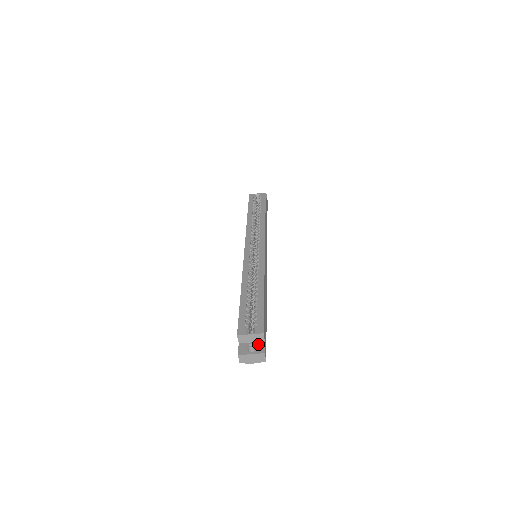
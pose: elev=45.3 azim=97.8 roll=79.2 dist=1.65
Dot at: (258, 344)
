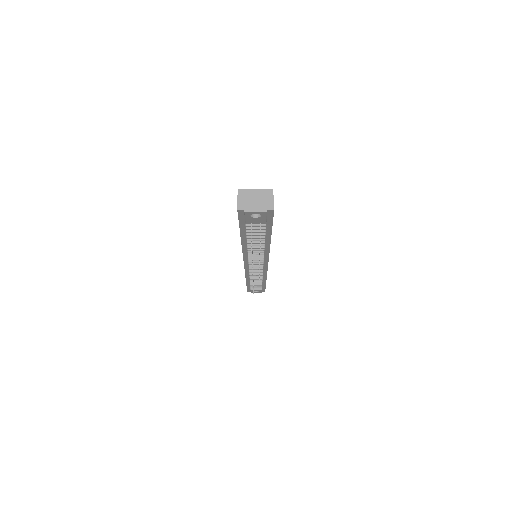
Dot at: occluded
